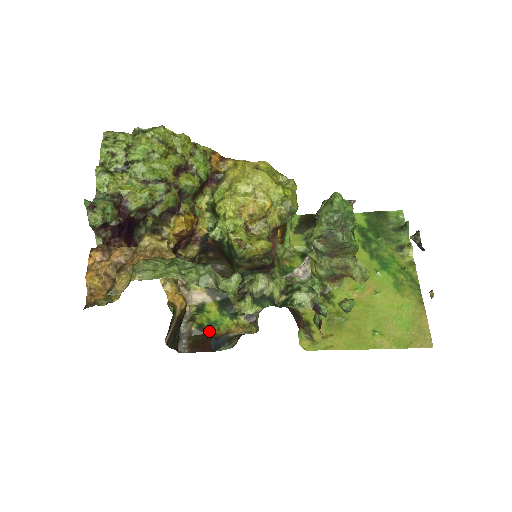
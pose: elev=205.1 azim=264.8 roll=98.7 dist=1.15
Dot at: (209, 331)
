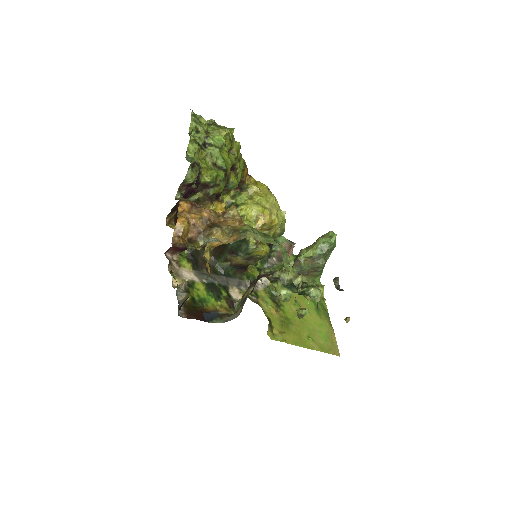
Dot at: (200, 305)
